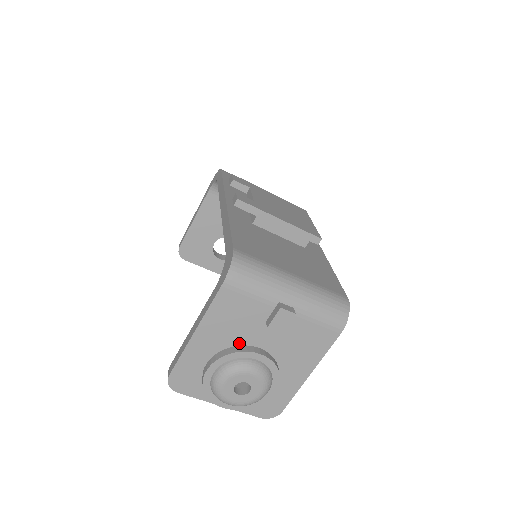
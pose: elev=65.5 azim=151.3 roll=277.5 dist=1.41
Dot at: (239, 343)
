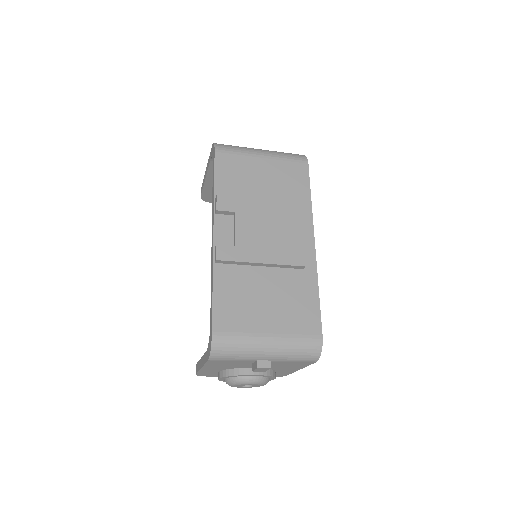
Dot at: (237, 368)
